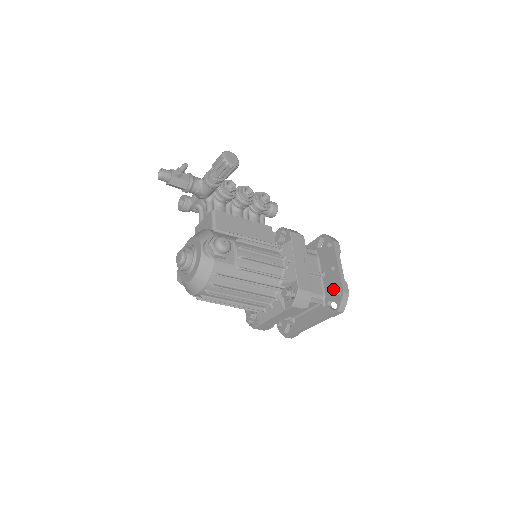
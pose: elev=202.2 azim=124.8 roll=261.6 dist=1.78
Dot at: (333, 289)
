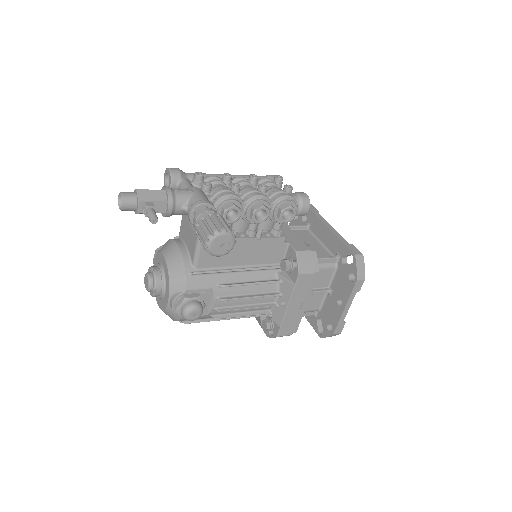
Dot at: (328, 318)
